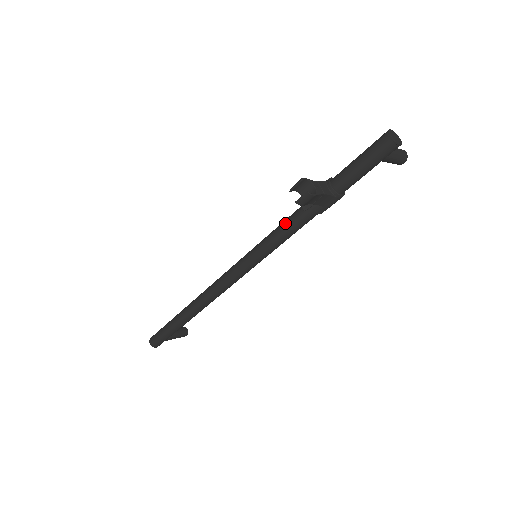
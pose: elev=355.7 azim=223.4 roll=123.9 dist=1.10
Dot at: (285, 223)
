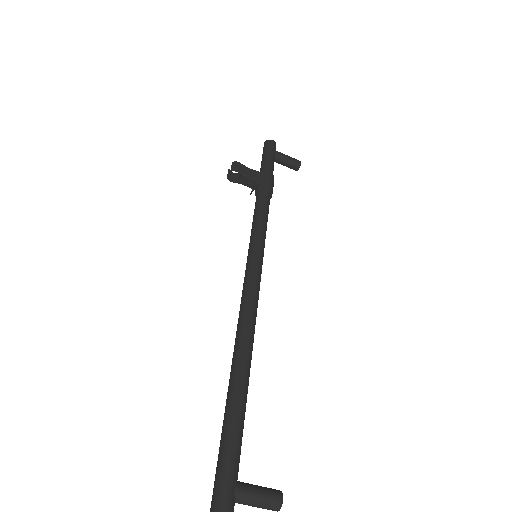
Dot at: occluded
